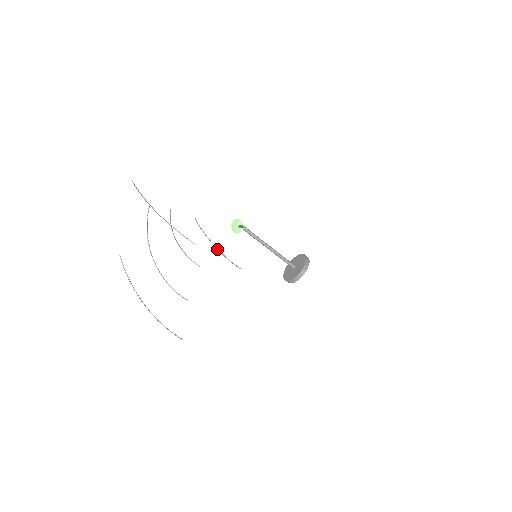
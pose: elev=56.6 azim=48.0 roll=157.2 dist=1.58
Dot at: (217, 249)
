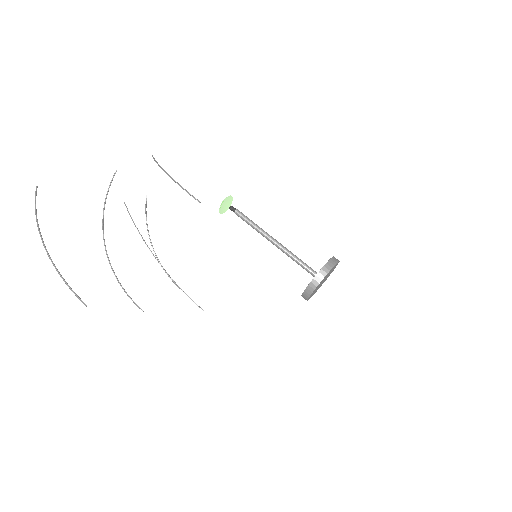
Dot at: (169, 176)
